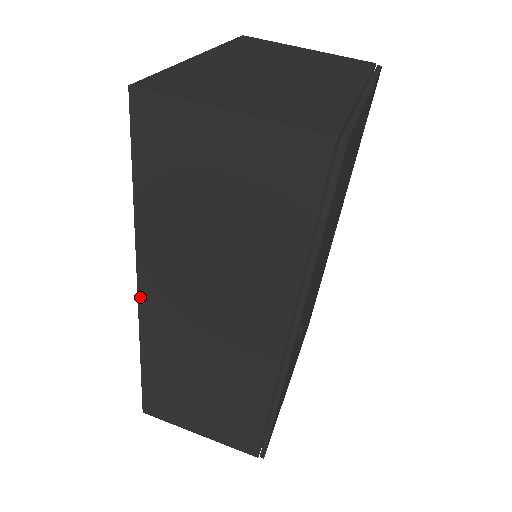
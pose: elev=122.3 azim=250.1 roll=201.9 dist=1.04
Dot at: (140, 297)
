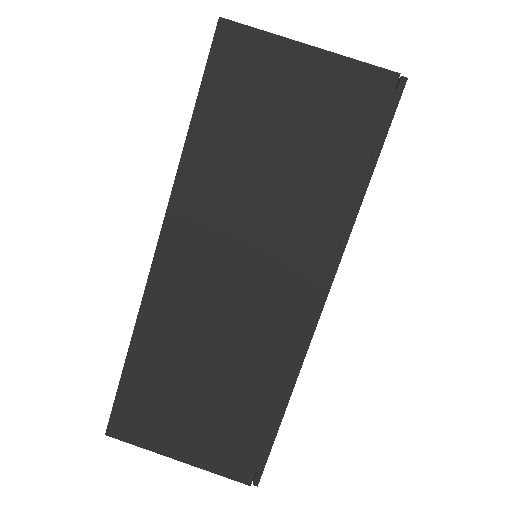
Dot at: (158, 252)
